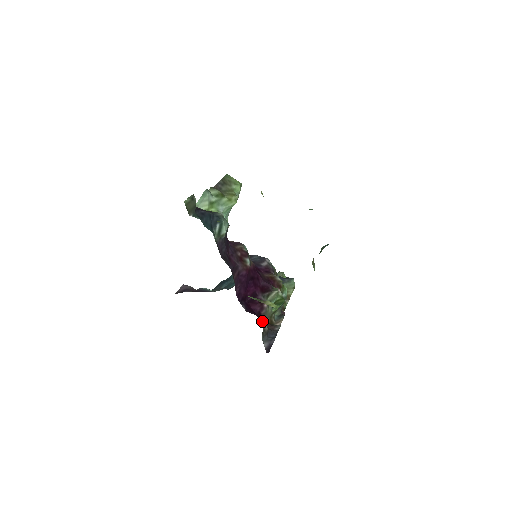
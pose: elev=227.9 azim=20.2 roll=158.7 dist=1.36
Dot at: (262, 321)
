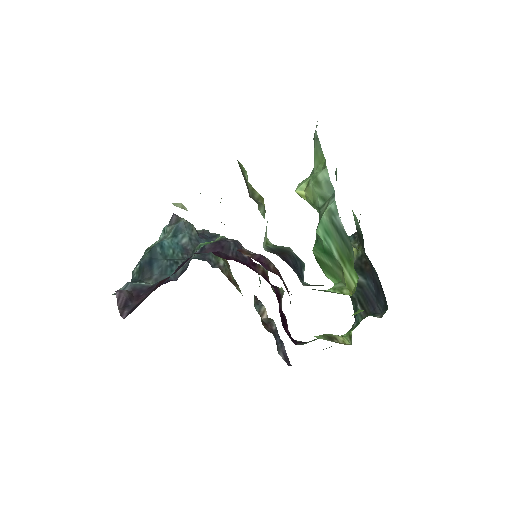
Dot at: occluded
